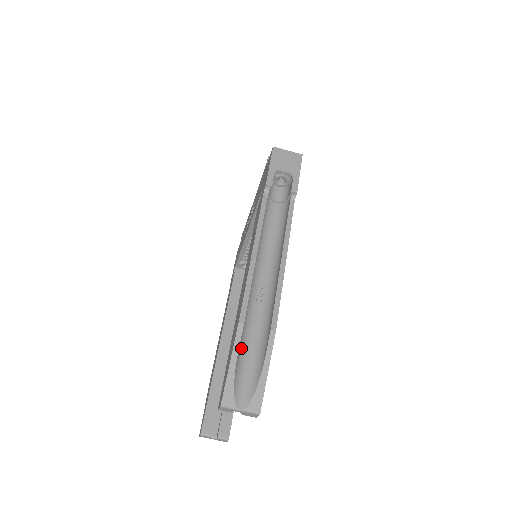
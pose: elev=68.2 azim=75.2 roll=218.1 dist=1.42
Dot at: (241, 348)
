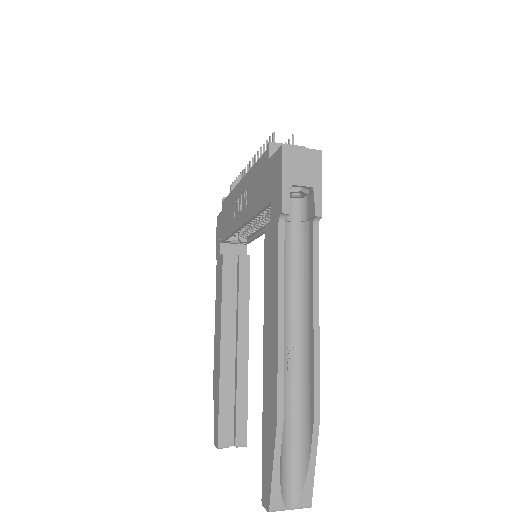
Dot at: occluded
